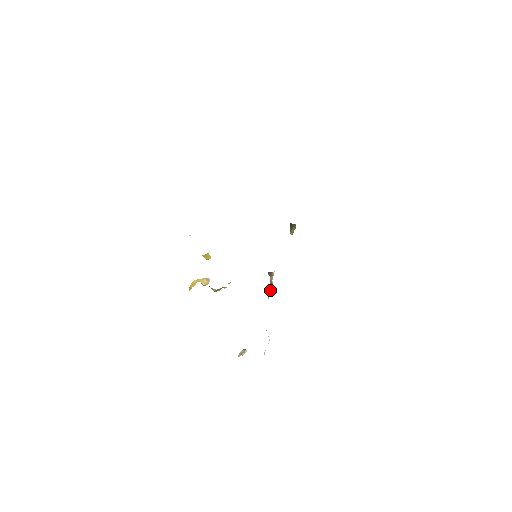
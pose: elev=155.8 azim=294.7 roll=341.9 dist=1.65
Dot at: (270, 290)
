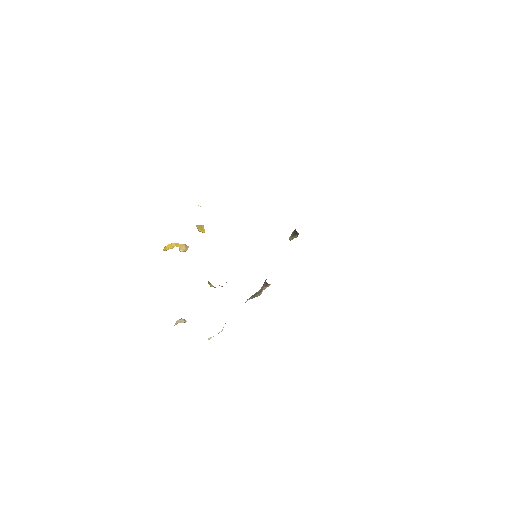
Dot at: (255, 296)
